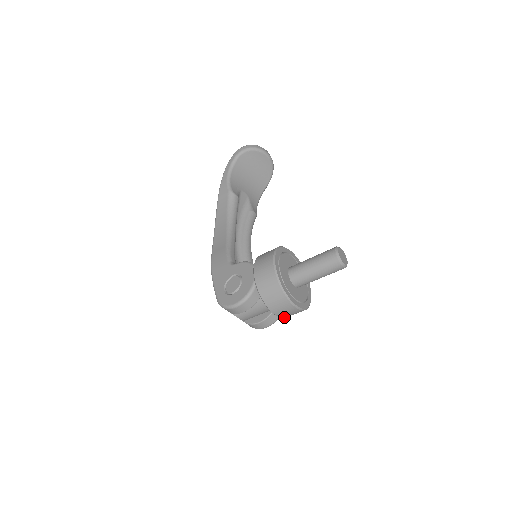
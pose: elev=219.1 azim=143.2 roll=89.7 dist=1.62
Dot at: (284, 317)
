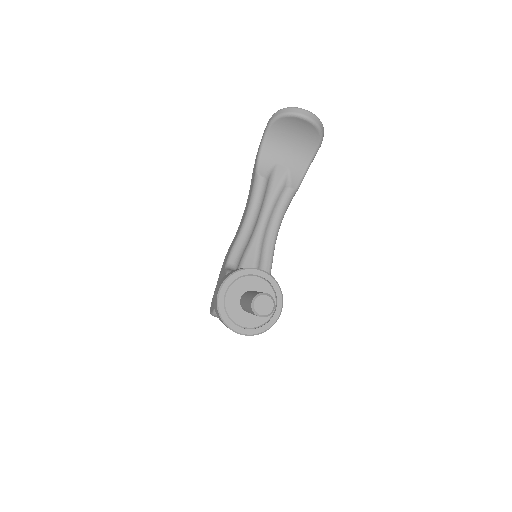
Dot at: occluded
